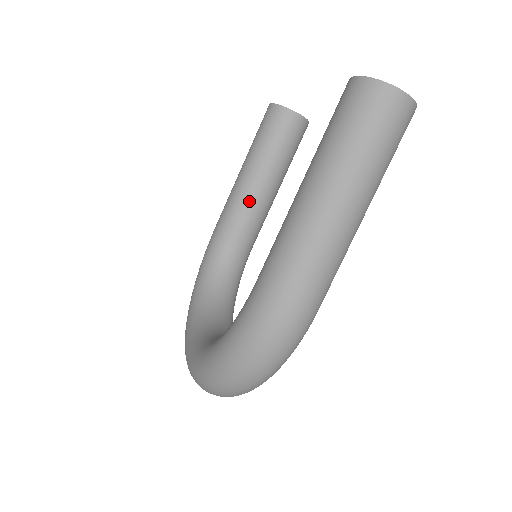
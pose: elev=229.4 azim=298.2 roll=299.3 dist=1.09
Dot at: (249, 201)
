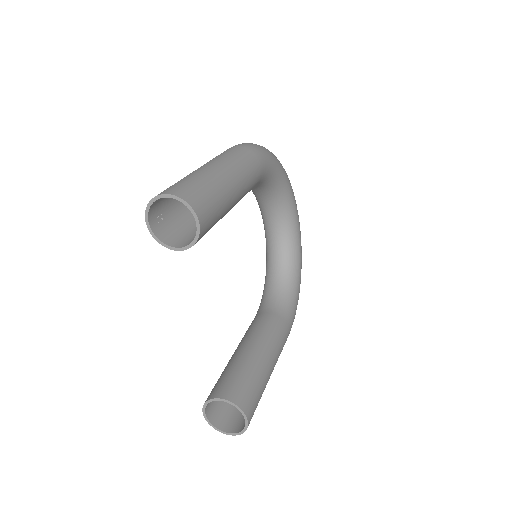
Dot at: occluded
